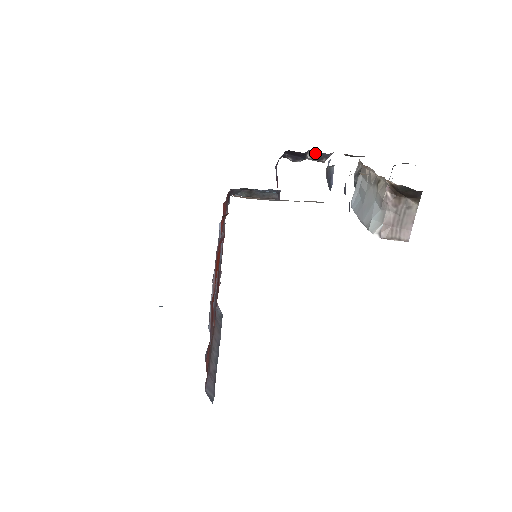
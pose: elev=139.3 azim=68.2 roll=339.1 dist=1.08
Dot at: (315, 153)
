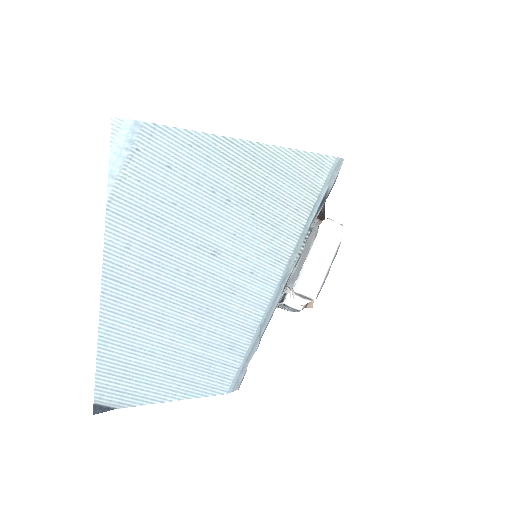
Dot at: occluded
